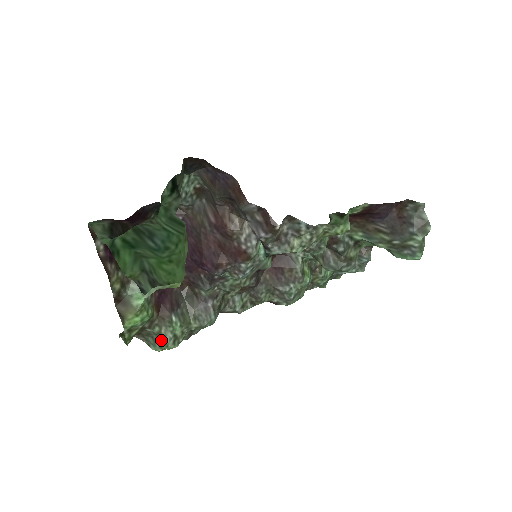
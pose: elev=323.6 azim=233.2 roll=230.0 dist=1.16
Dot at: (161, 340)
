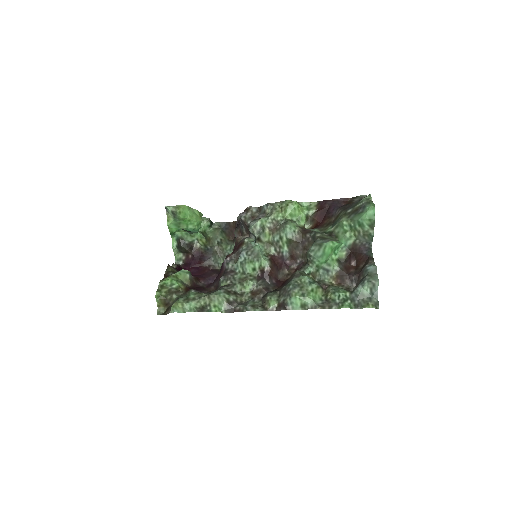
Dot at: (177, 299)
